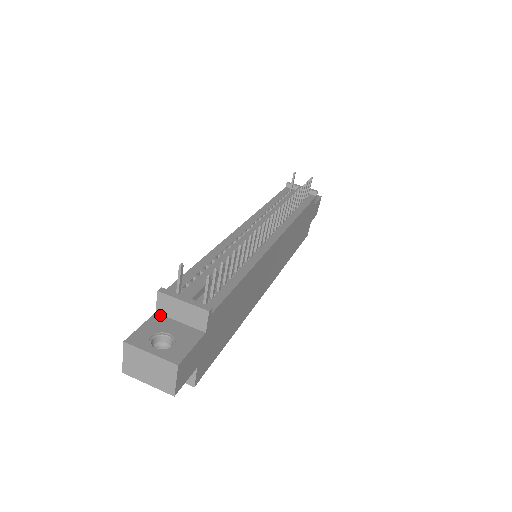
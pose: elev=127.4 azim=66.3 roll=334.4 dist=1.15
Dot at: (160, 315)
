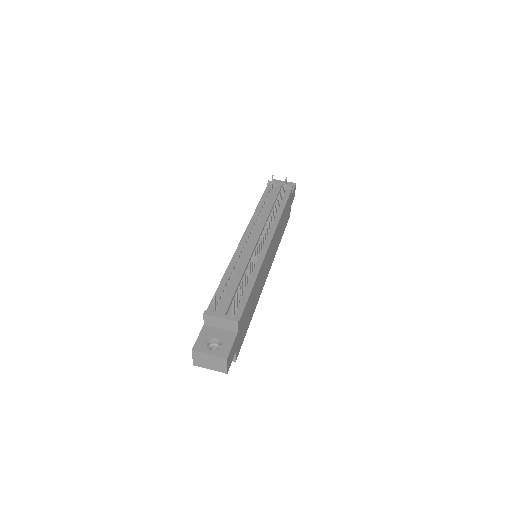
Dot at: (207, 326)
